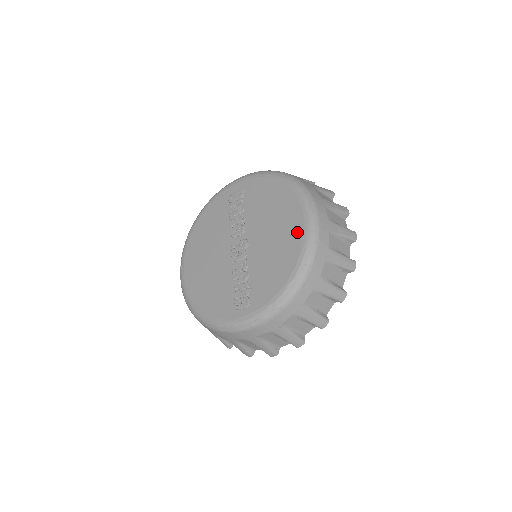
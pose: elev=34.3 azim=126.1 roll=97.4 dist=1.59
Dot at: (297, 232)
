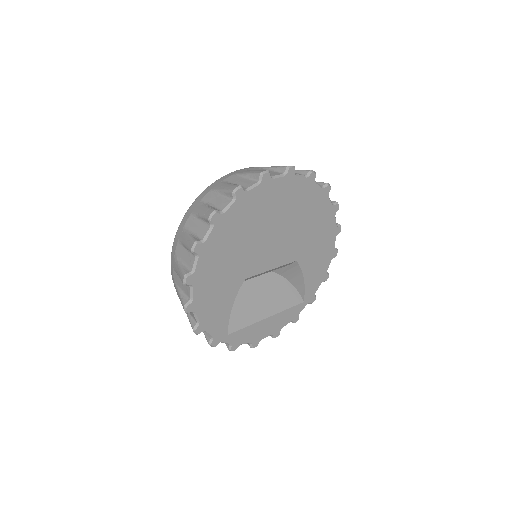
Dot at: occluded
